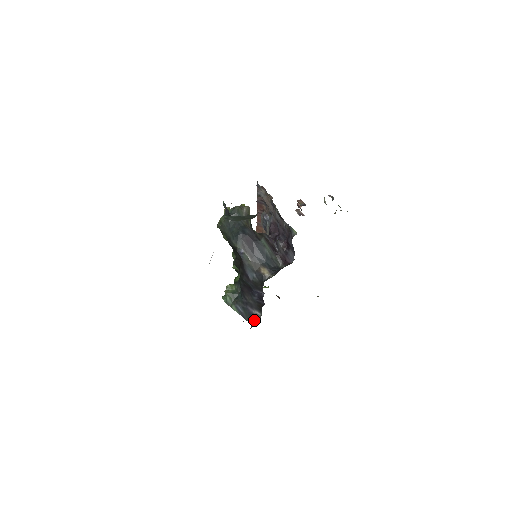
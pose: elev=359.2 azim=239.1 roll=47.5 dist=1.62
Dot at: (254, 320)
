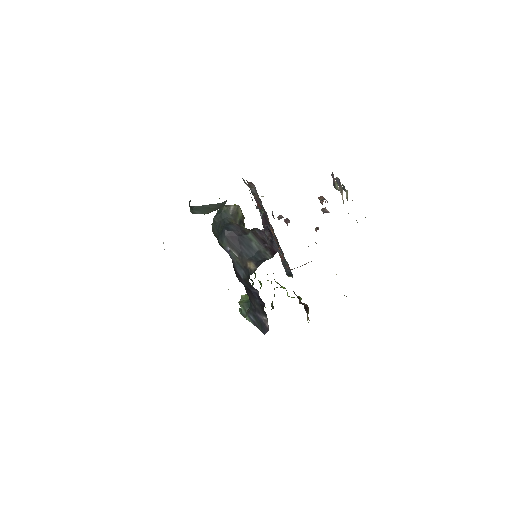
Dot at: (265, 328)
